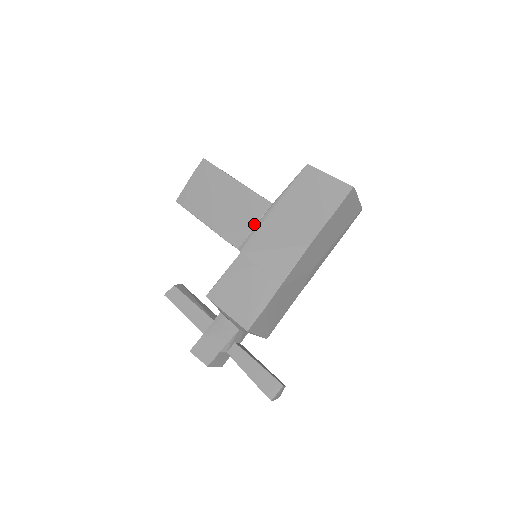
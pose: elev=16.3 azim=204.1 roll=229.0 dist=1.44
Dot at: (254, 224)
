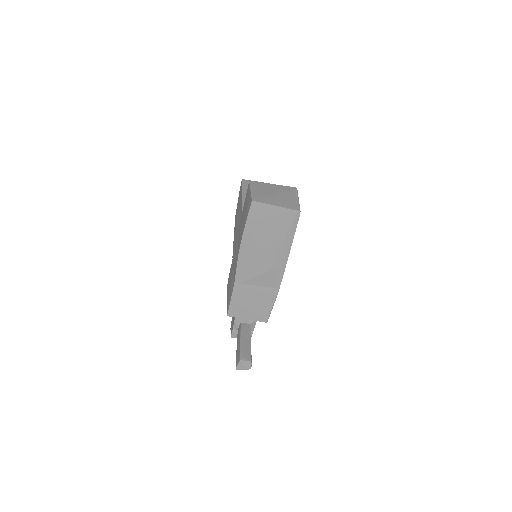
Dot at: occluded
